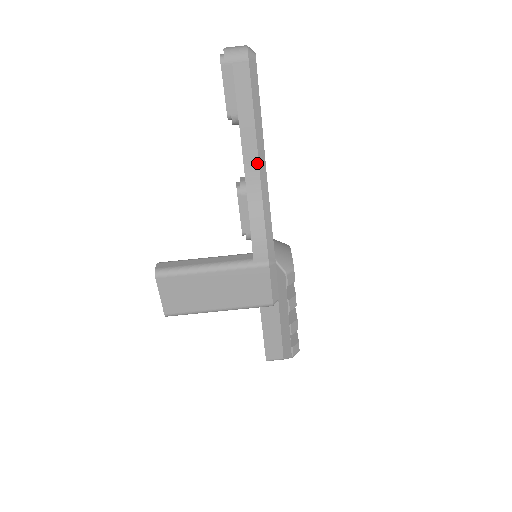
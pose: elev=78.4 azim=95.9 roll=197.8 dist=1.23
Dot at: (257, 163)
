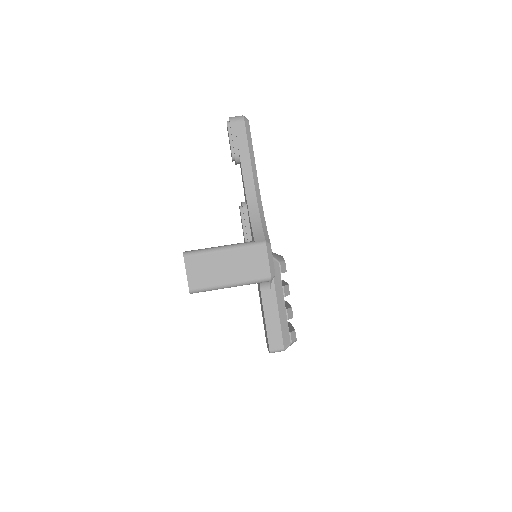
Dot at: (253, 183)
